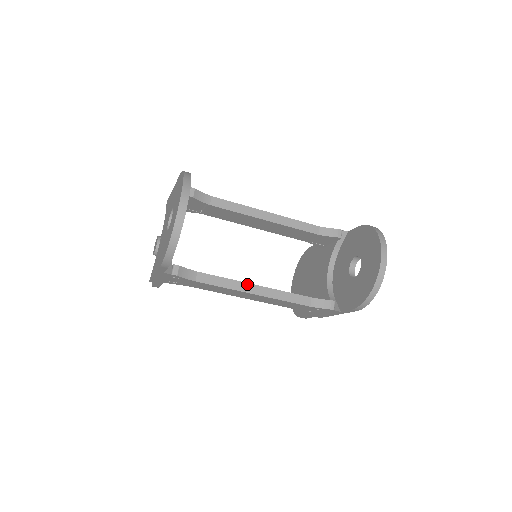
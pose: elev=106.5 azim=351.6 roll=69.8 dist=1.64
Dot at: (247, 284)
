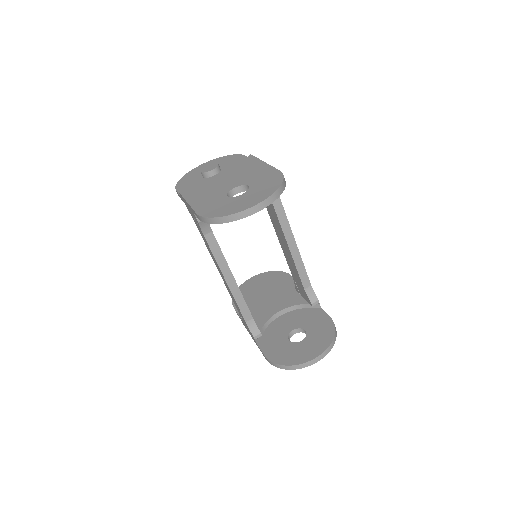
Dot at: (230, 271)
